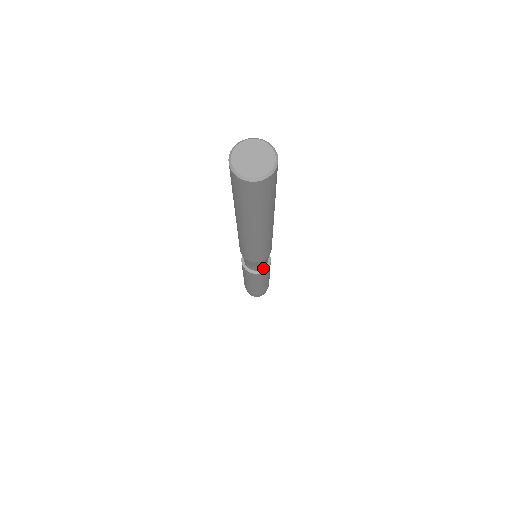
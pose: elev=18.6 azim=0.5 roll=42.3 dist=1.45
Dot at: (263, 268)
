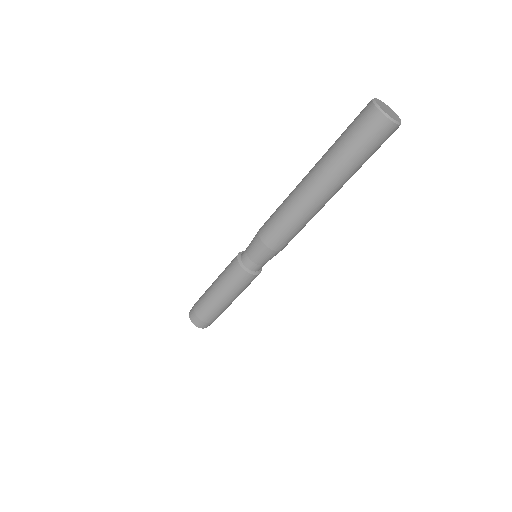
Dot at: (258, 271)
